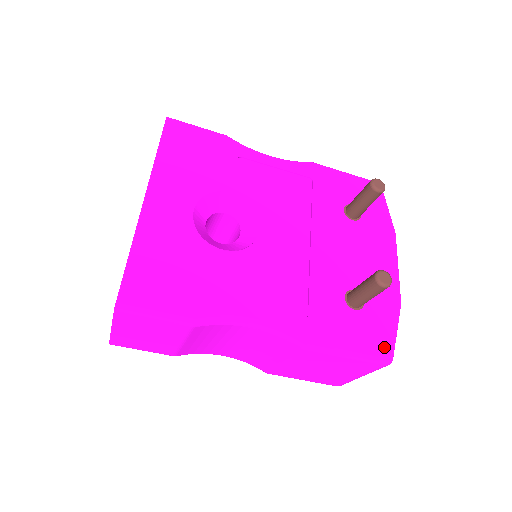
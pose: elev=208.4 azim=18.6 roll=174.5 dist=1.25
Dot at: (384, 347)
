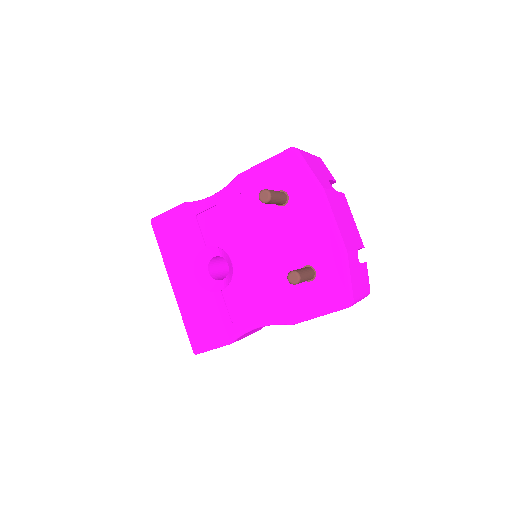
Dot at: (341, 297)
